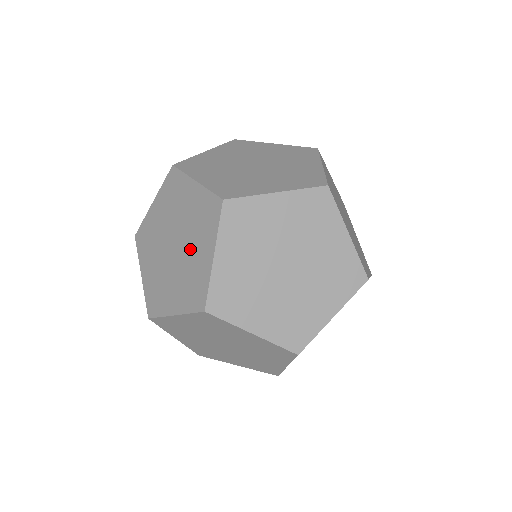
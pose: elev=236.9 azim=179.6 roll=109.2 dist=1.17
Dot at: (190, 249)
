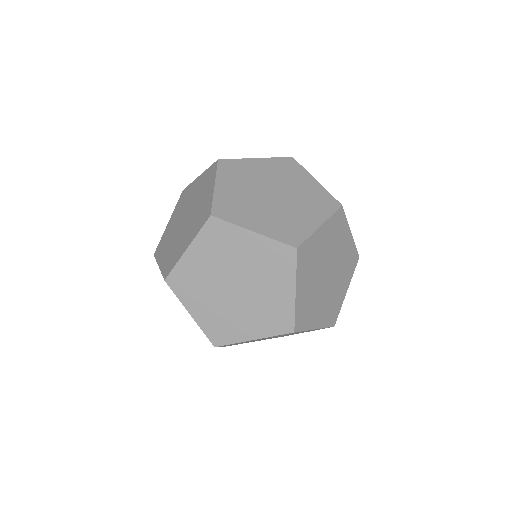
Dot at: occluded
